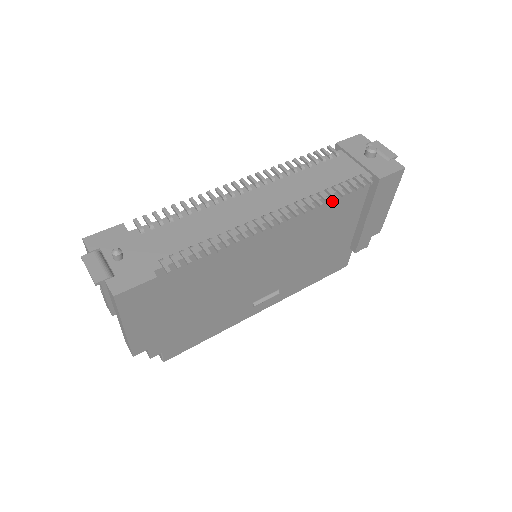
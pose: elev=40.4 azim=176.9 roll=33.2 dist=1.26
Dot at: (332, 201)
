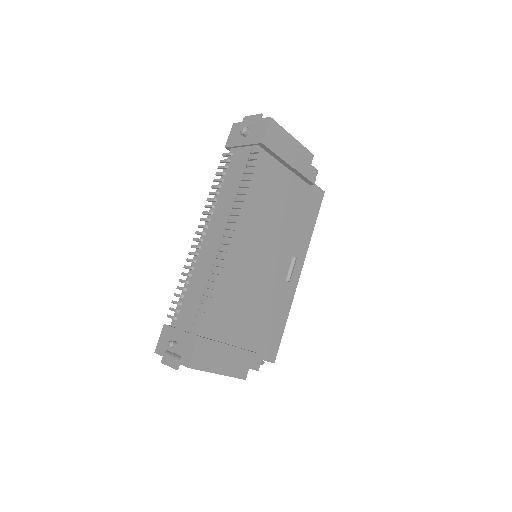
Dot at: (251, 187)
